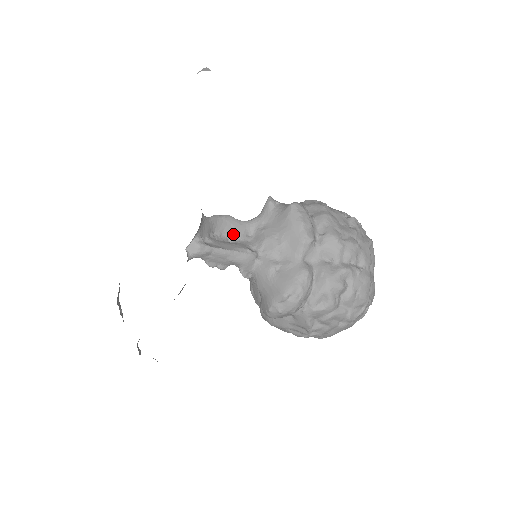
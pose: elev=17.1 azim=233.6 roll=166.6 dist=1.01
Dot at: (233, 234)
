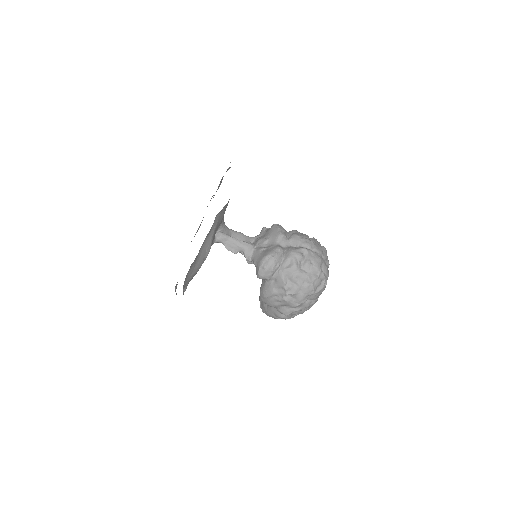
Dot at: (242, 240)
